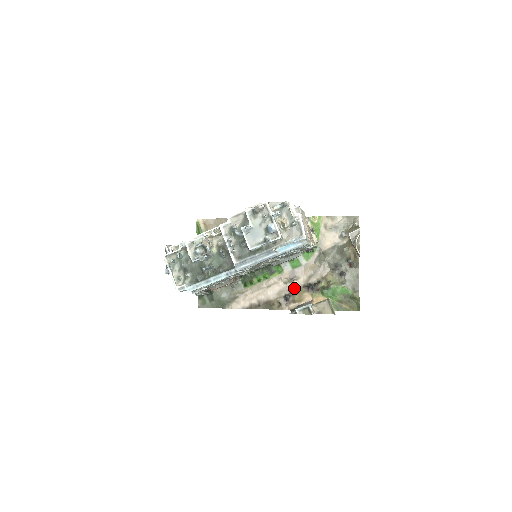
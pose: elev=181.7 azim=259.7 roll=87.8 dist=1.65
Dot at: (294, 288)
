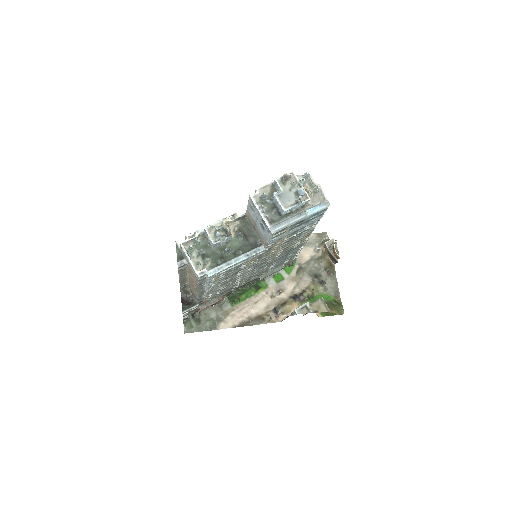
Dot at: (281, 301)
